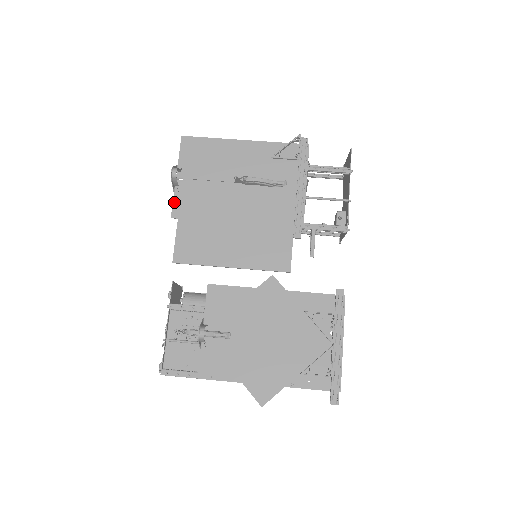
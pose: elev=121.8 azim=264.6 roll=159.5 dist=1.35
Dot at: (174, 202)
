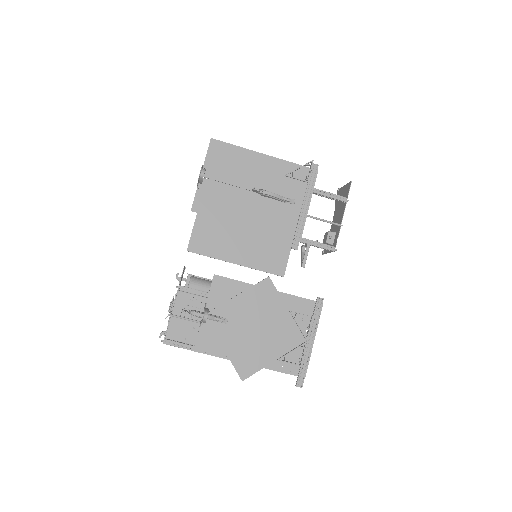
Dot at: (196, 197)
